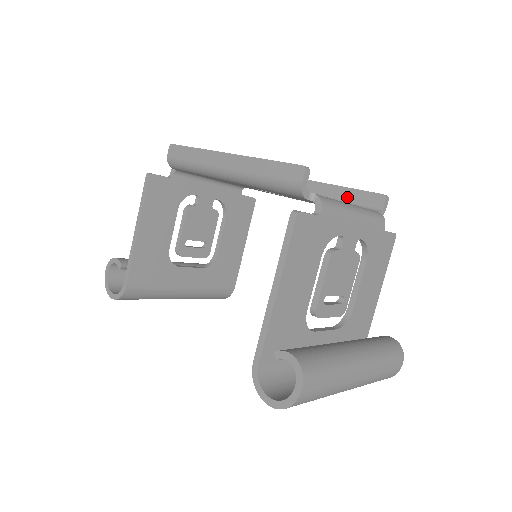
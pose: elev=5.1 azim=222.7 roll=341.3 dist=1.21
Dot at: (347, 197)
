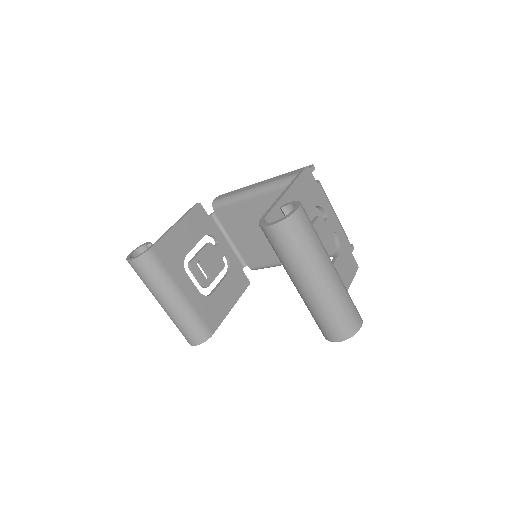
Dot at: occluded
